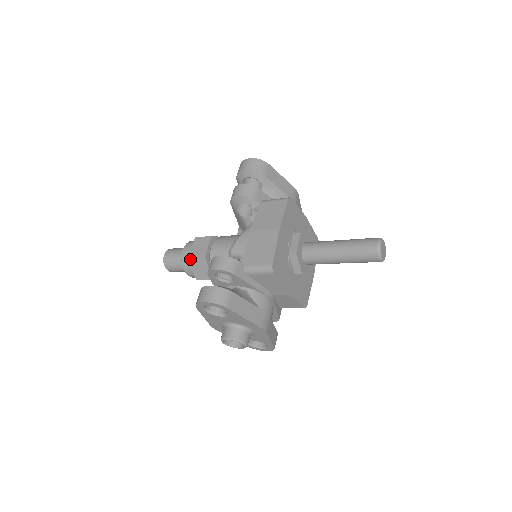
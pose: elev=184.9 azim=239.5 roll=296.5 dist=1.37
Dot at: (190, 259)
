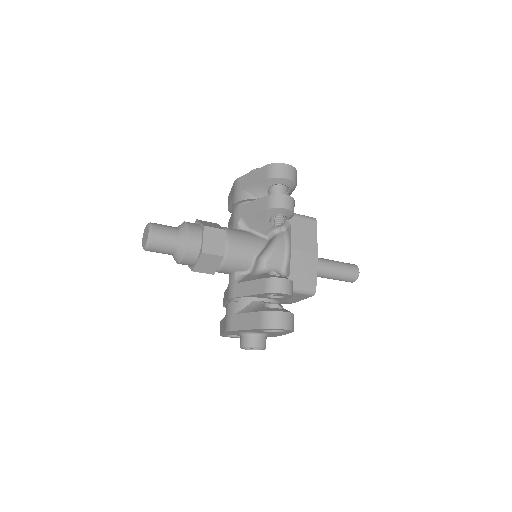
Dot at: (204, 254)
